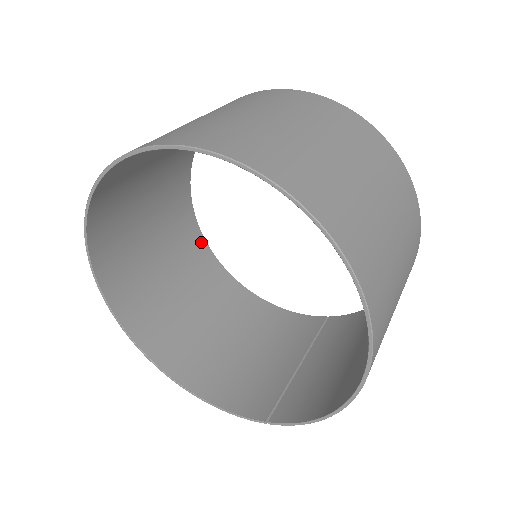
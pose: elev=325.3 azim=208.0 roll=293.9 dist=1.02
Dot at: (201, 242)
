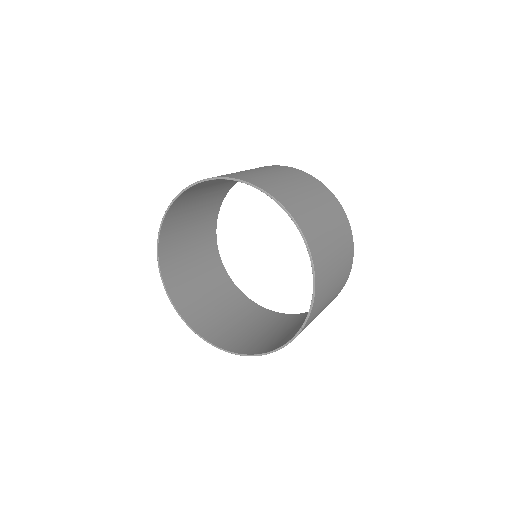
Dot at: (250, 302)
